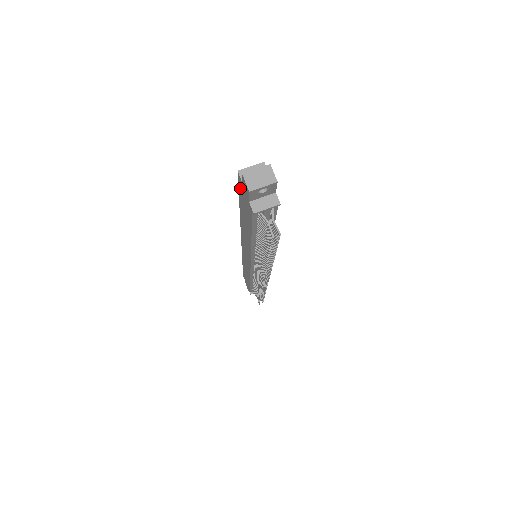
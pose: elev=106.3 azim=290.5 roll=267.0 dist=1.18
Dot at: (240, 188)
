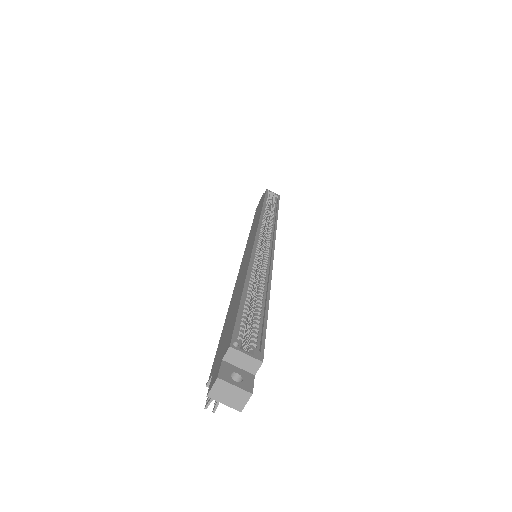
Dot at: (230, 333)
